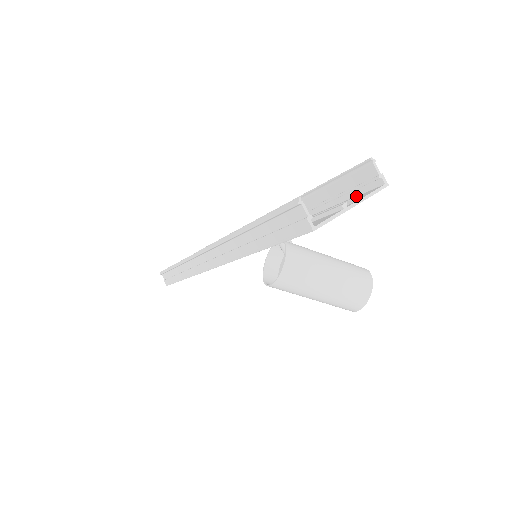
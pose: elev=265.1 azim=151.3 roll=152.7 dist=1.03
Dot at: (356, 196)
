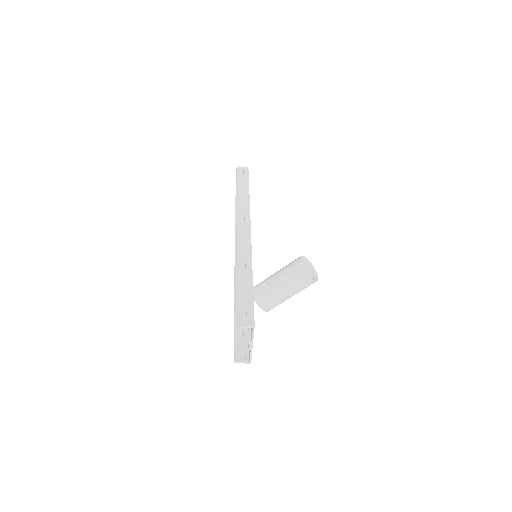
Dot at: (249, 342)
